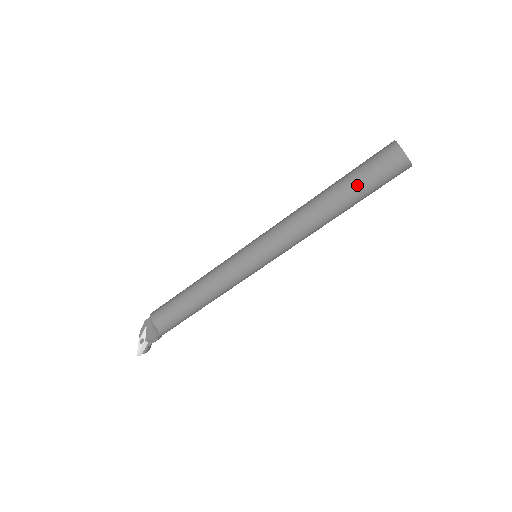
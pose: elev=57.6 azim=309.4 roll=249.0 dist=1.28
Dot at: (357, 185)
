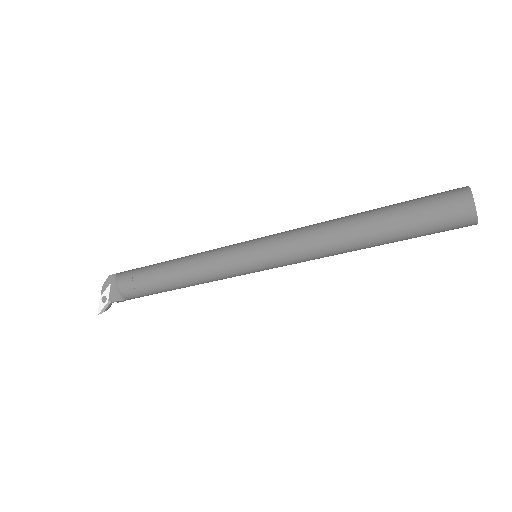
Dot at: (404, 230)
